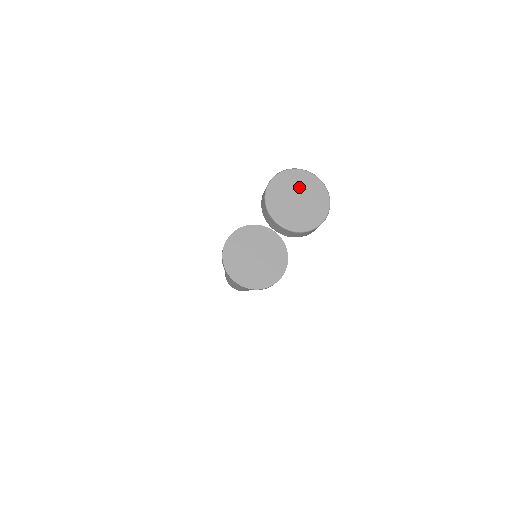
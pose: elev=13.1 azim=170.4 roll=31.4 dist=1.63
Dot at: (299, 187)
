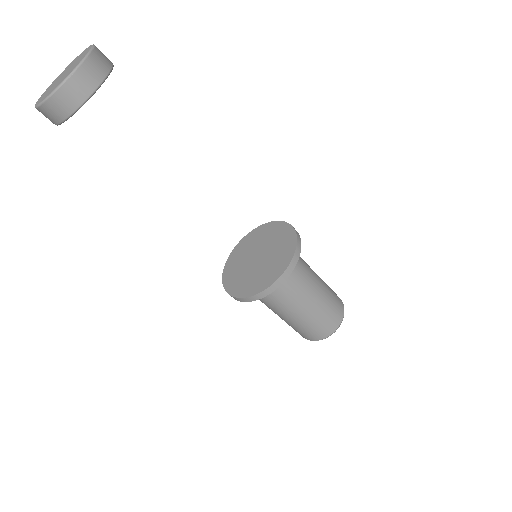
Dot at: (72, 65)
